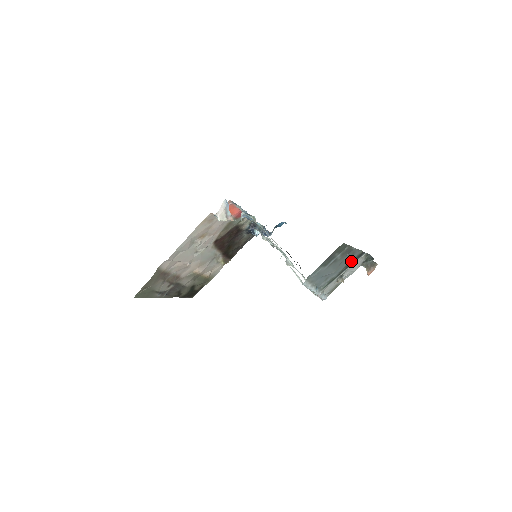
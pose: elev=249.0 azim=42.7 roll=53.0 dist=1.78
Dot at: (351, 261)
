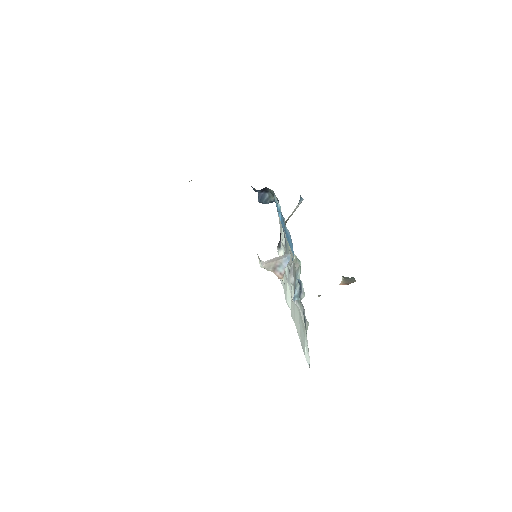
Dot at: occluded
